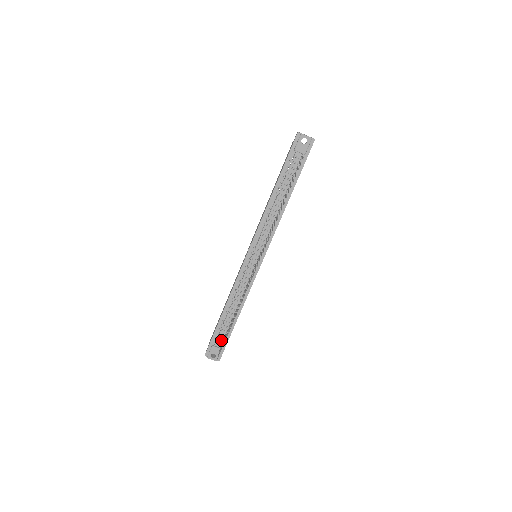
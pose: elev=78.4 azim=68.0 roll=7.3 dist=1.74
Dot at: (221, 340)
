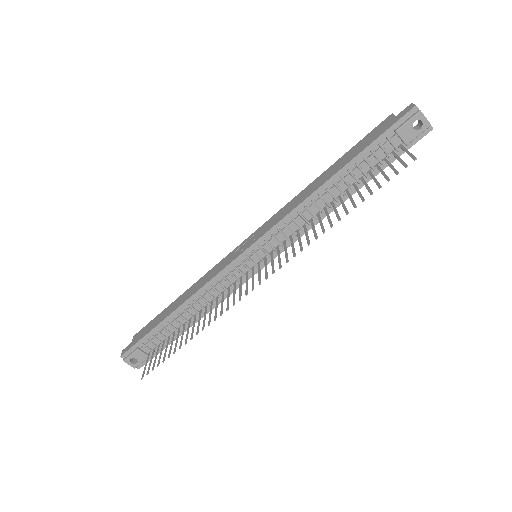
Dot at: (154, 345)
